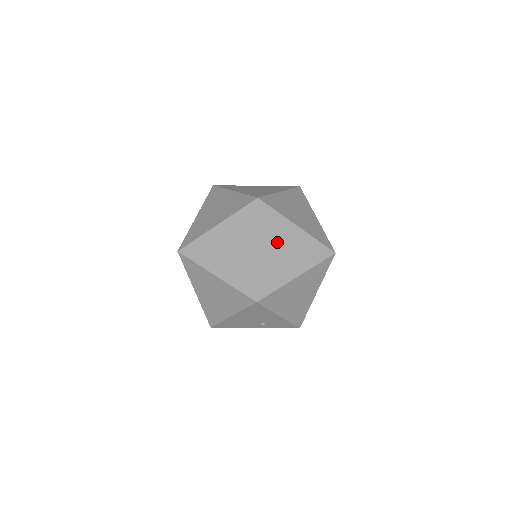
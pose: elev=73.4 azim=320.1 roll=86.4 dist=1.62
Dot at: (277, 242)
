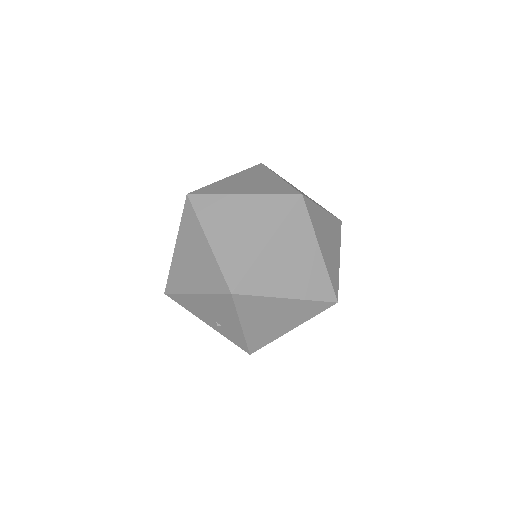
Dot at: (291, 250)
